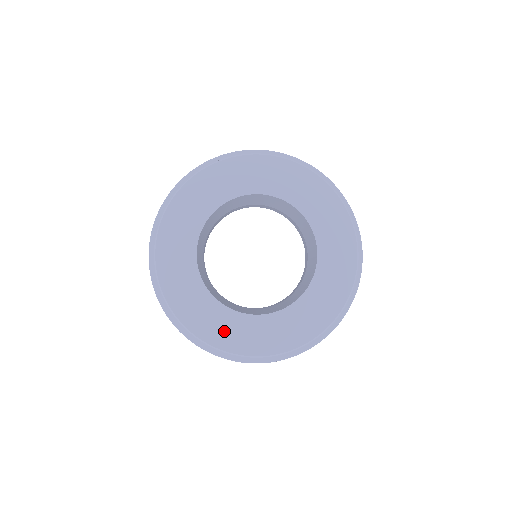
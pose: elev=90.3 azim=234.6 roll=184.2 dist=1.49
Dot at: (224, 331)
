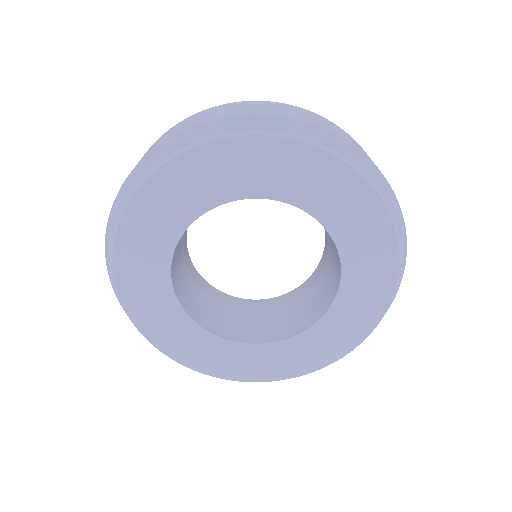
Dot at: (279, 364)
